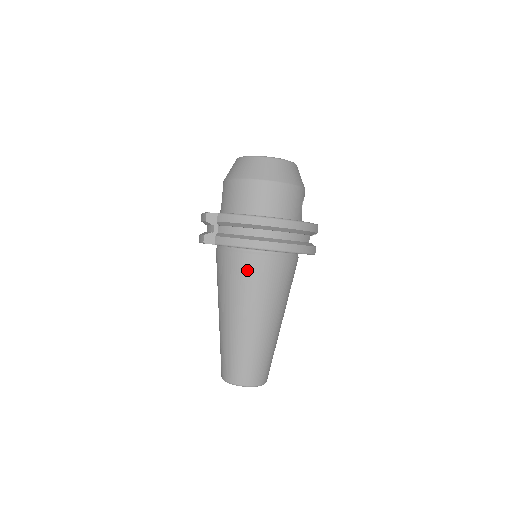
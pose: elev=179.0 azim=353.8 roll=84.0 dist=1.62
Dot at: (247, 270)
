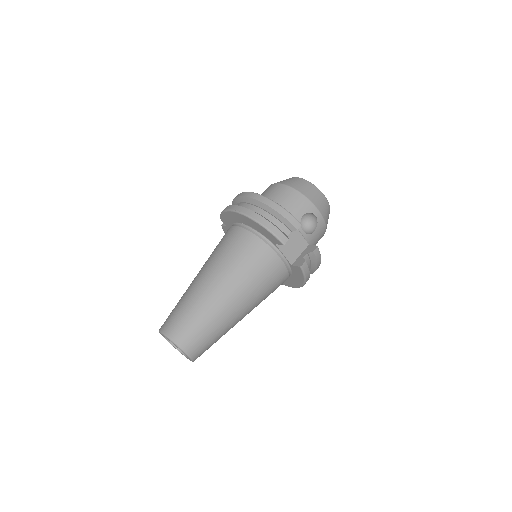
Dot at: (225, 238)
